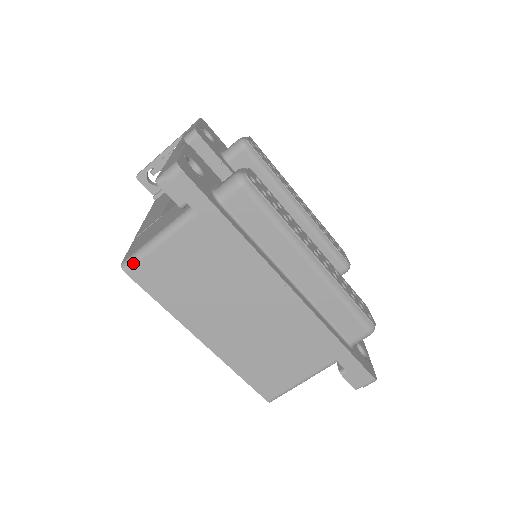
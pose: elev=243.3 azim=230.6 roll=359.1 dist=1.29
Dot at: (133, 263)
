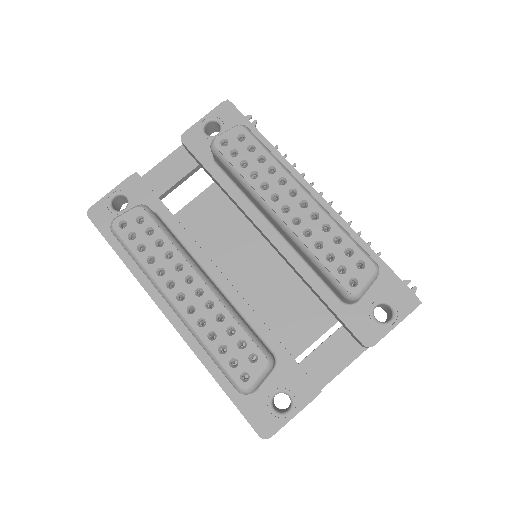
Dot at: occluded
